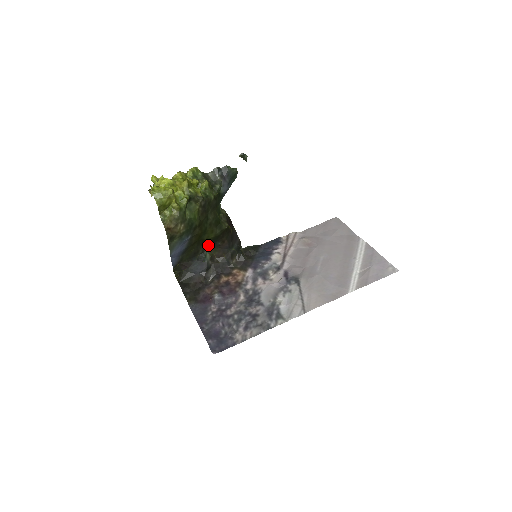
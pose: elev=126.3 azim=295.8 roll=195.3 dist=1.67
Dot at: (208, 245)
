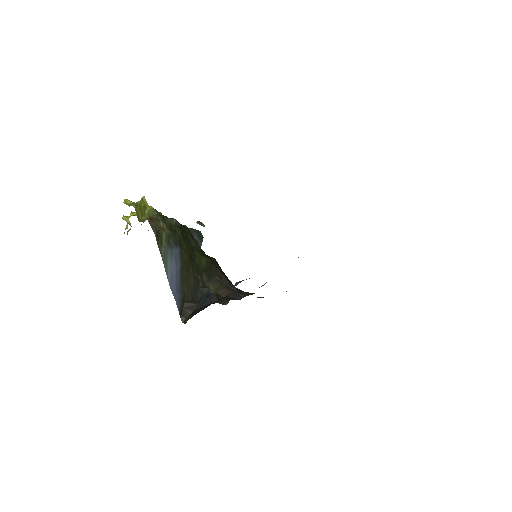
Dot at: (206, 279)
